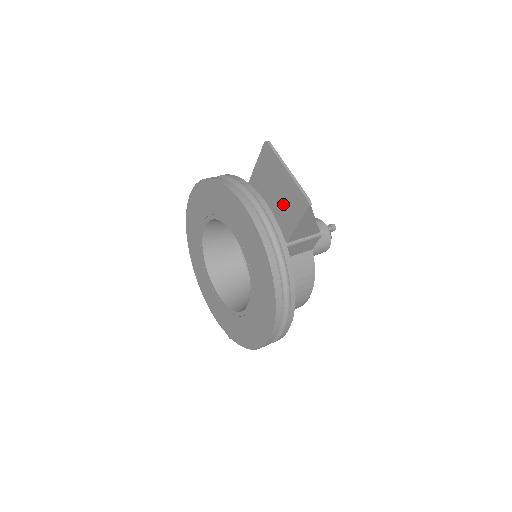
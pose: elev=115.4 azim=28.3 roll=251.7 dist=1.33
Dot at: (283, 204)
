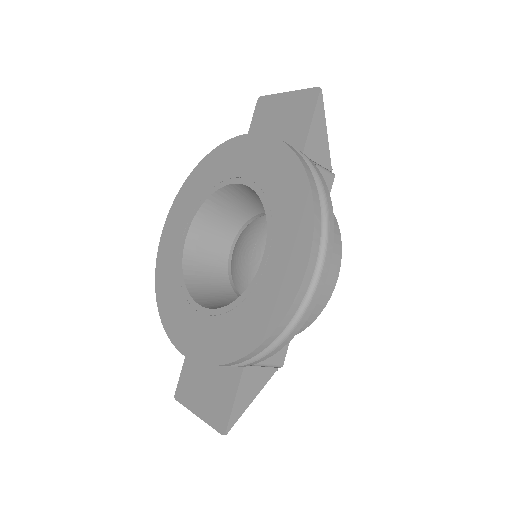
Dot at: (289, 123)
